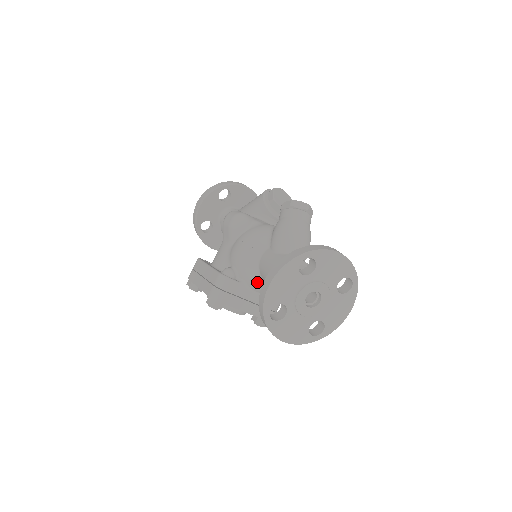
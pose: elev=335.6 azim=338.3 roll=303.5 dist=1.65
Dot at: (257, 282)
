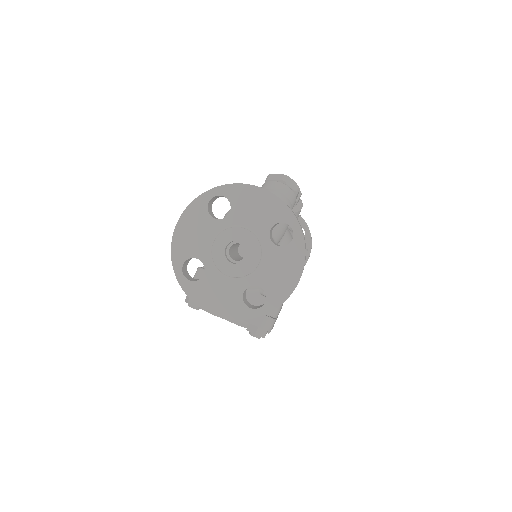
Dot at: occluded
